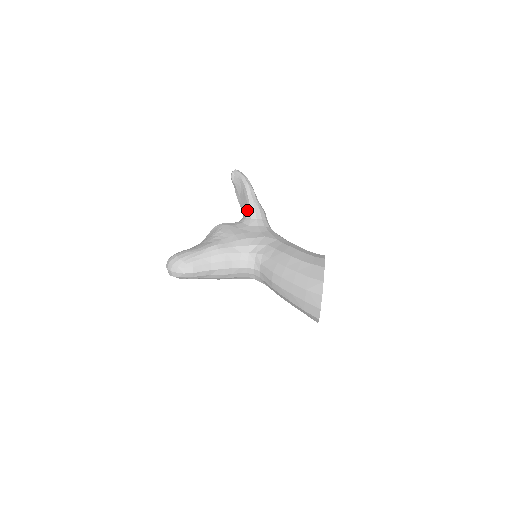
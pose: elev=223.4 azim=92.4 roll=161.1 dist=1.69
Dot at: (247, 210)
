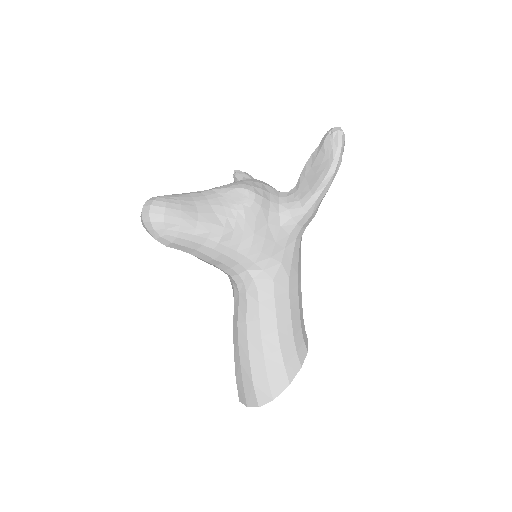
Dot at: (299, 201)
